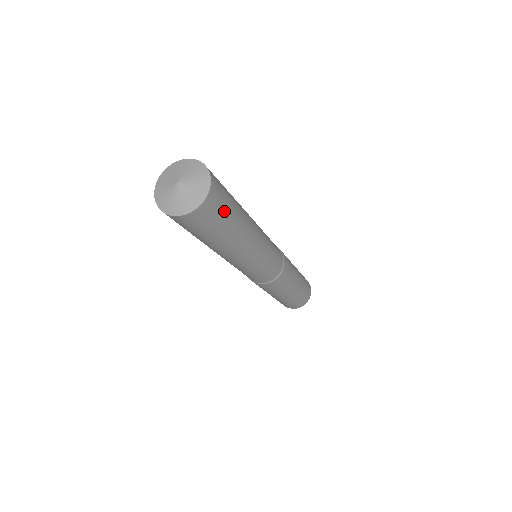
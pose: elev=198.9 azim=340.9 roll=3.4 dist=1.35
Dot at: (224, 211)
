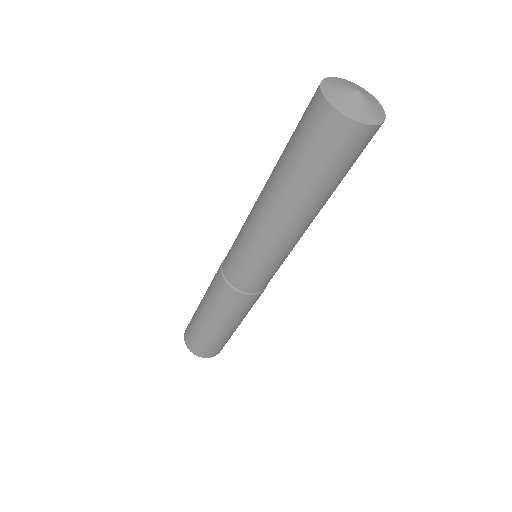
Dot at: occluded
